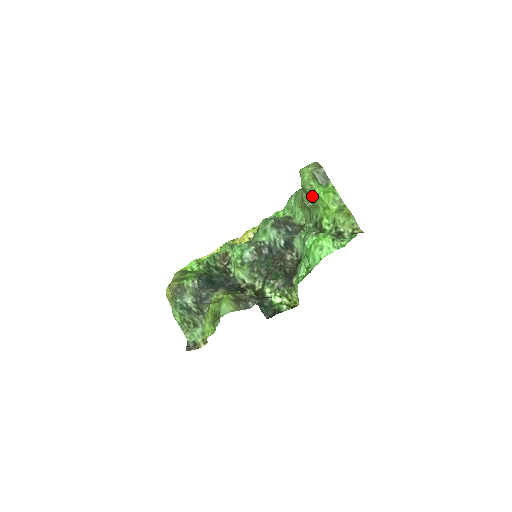
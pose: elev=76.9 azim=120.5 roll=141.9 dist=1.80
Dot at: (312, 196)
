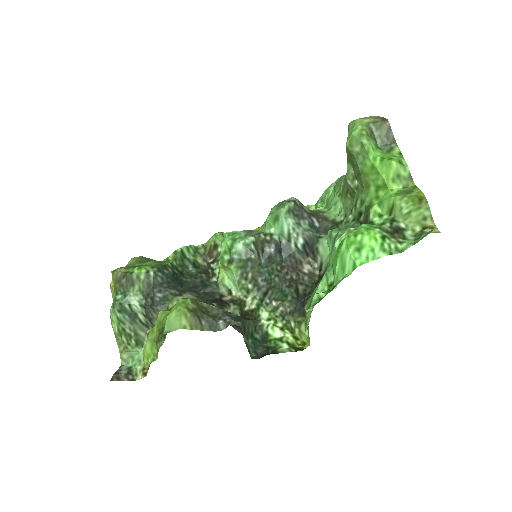
Dot at: (361, 165)
